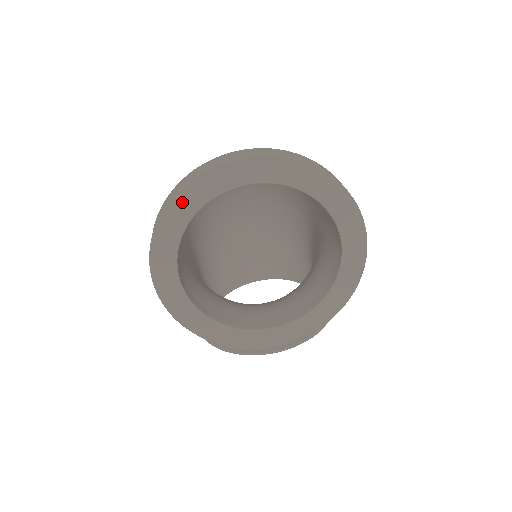
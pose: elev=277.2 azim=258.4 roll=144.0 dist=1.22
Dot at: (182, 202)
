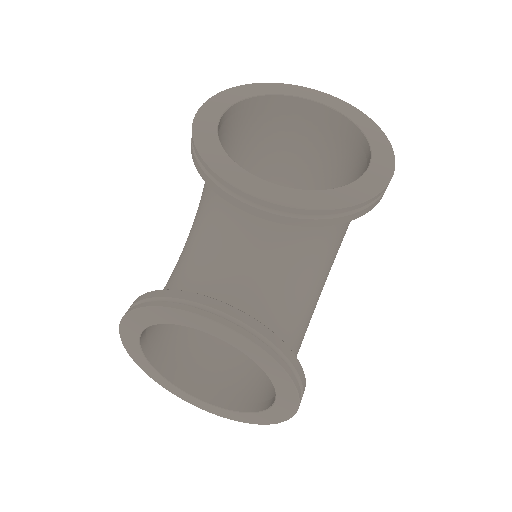
Dot at: (268, 87)
